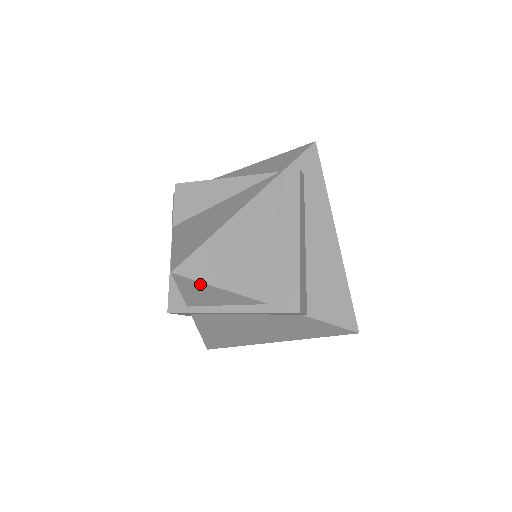
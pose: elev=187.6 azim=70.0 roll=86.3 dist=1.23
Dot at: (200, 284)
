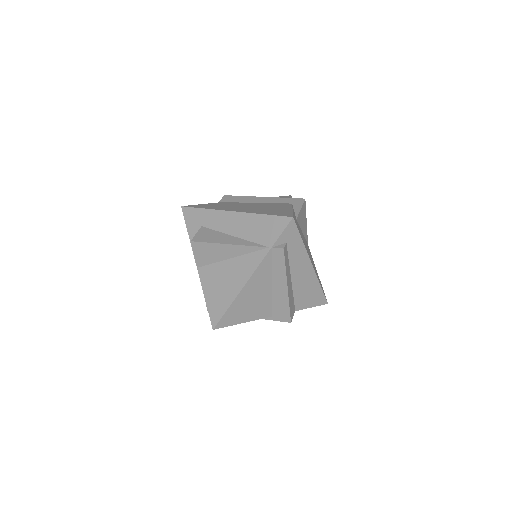
Dot at: (230, 324)
